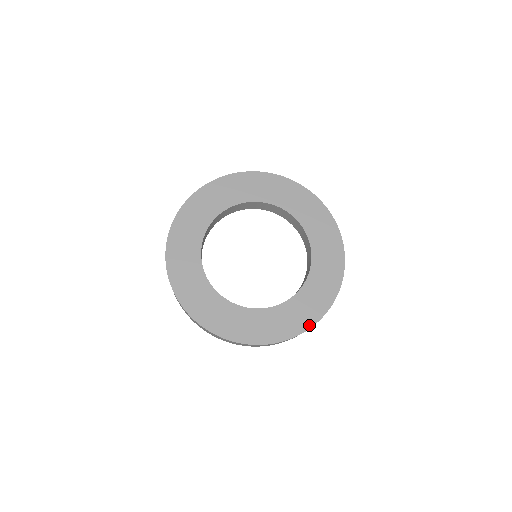
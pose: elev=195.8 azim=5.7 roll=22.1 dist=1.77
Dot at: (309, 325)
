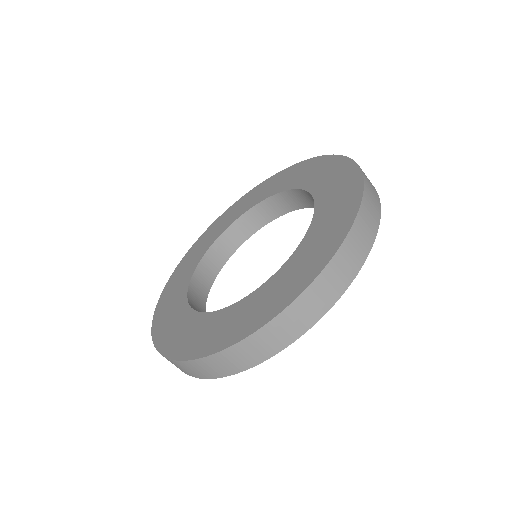
Dot at: (329, 255)
